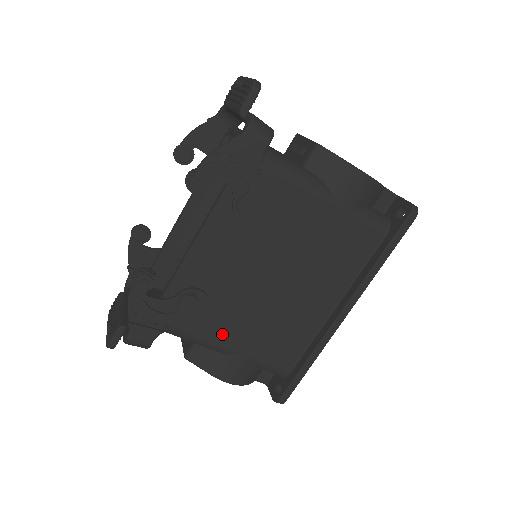
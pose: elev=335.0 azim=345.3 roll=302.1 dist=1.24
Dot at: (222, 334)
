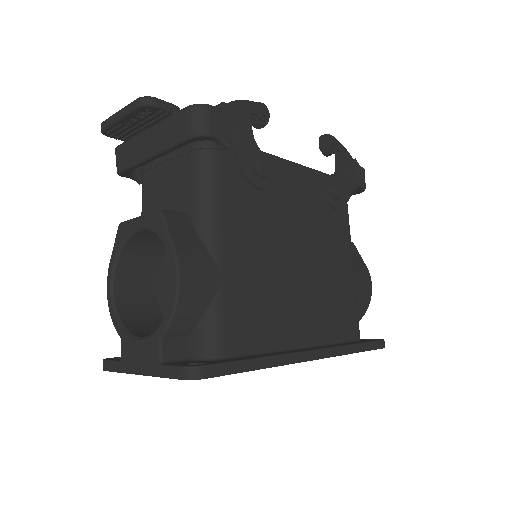
Dot at: (233, 230)
